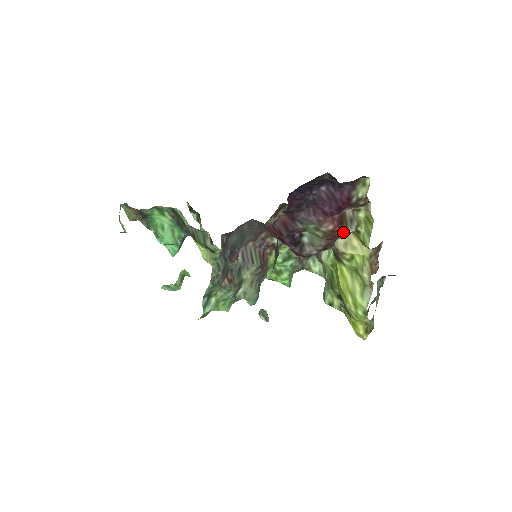
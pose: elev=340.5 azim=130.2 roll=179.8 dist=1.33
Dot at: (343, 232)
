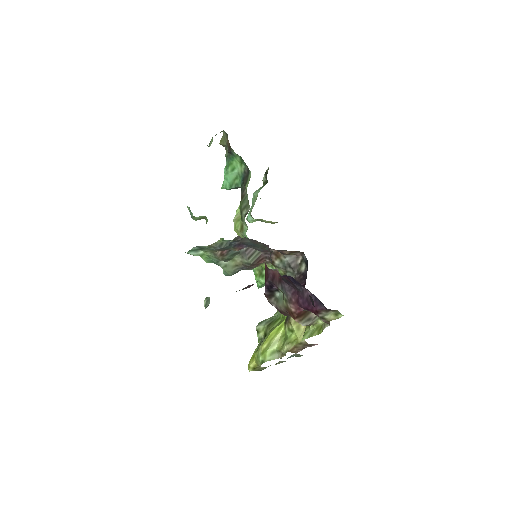
Dot at: (296, 320)
